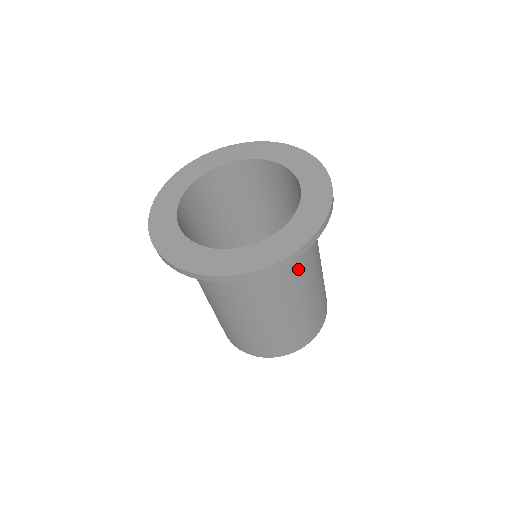
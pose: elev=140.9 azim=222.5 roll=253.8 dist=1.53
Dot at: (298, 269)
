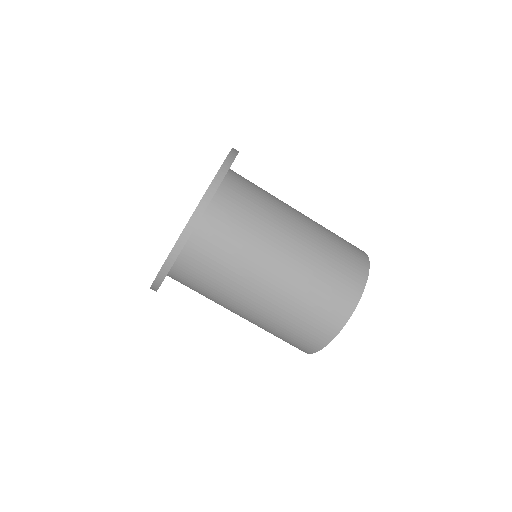
Dot at: (250, 227)
